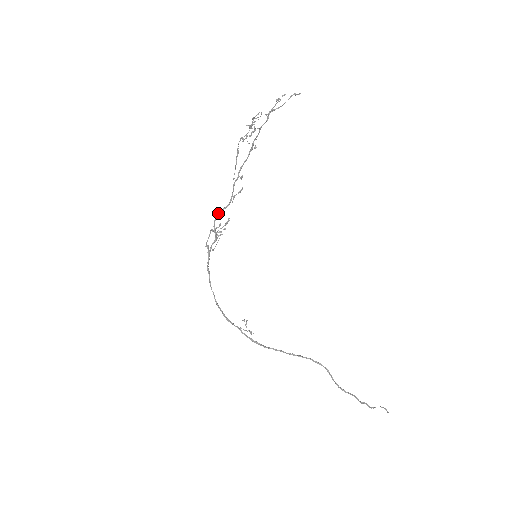
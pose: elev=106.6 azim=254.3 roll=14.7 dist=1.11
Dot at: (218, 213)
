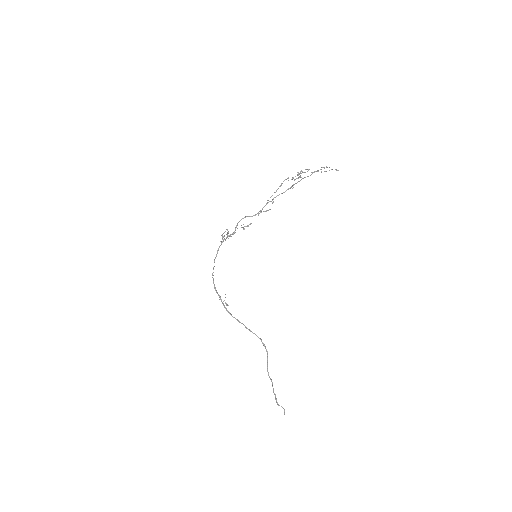
Dot at: (245, 217)
